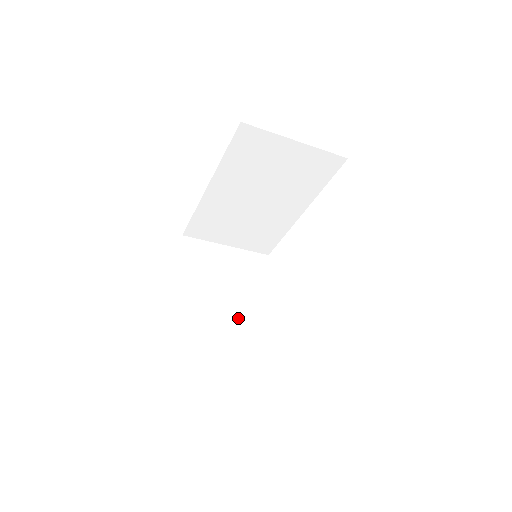
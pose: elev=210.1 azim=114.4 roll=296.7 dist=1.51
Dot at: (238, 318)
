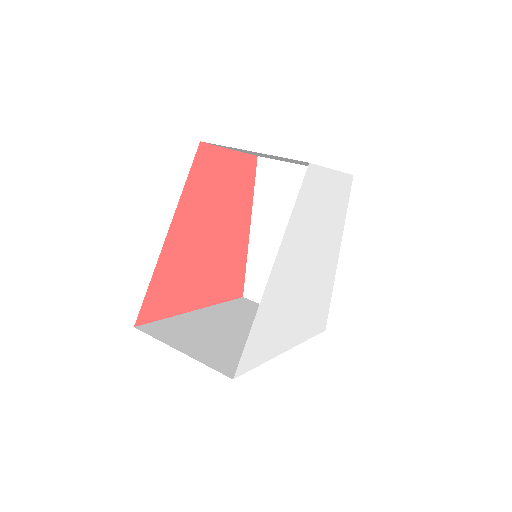
Dot at: occluded
